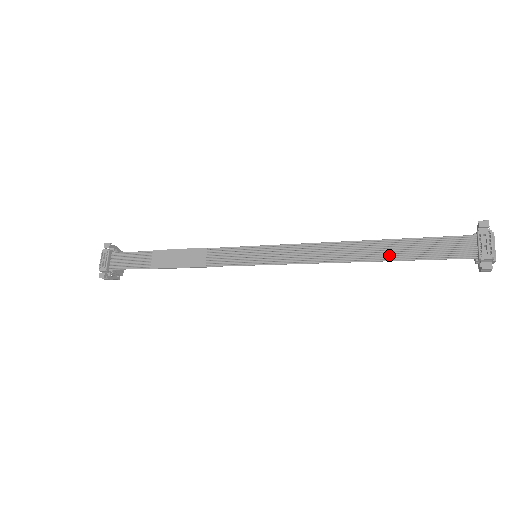
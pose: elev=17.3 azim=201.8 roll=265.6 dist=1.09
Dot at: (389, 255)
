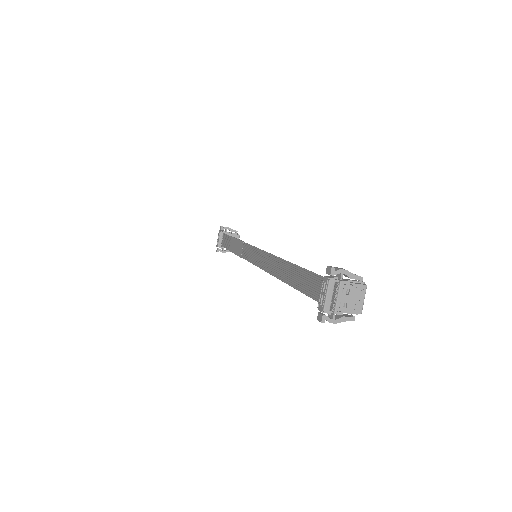
Dot at: (292, 281)
